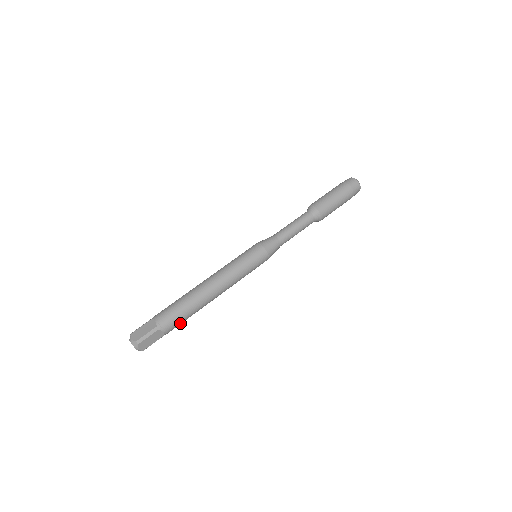
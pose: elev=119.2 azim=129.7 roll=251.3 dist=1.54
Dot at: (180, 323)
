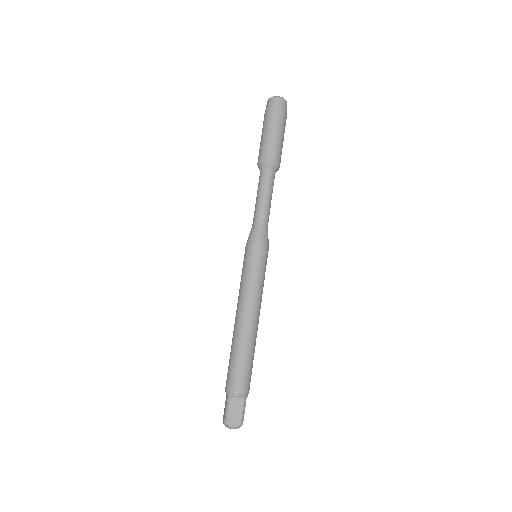
Dot at: occluded
